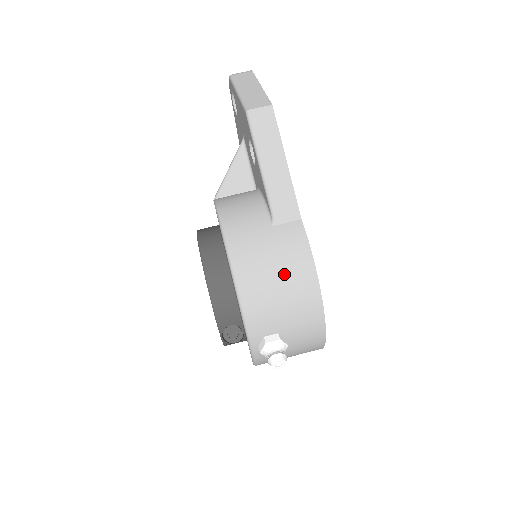
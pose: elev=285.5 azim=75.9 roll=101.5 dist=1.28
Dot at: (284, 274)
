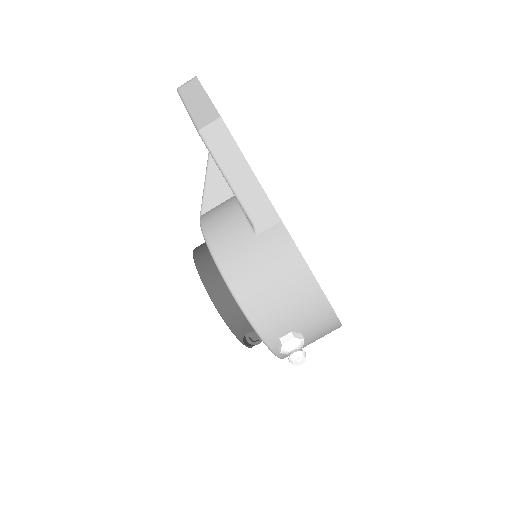
Dot at: (279, 279)
